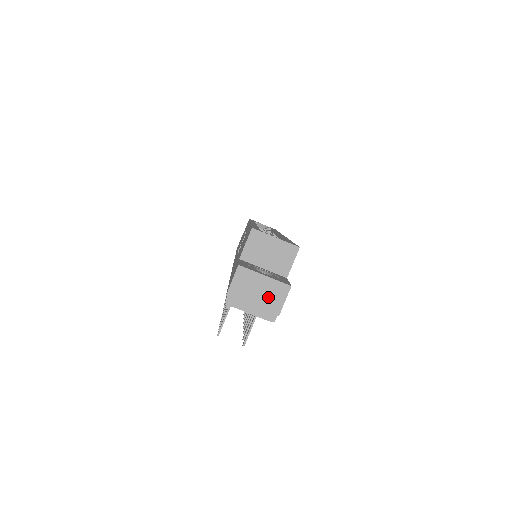
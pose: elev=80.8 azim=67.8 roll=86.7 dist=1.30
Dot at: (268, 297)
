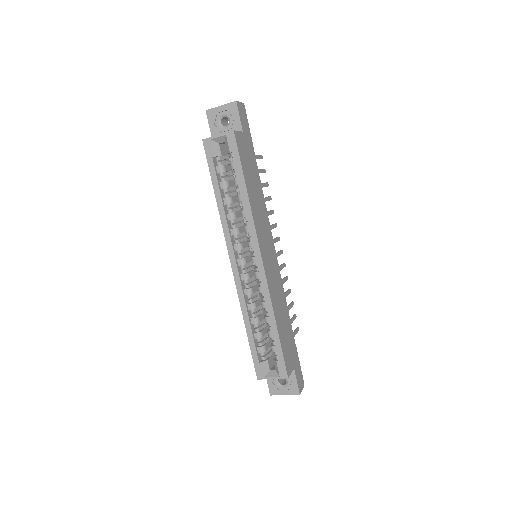
Dot at: occluded
